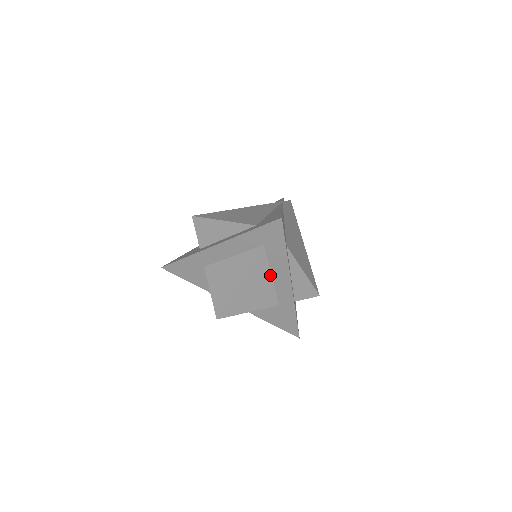
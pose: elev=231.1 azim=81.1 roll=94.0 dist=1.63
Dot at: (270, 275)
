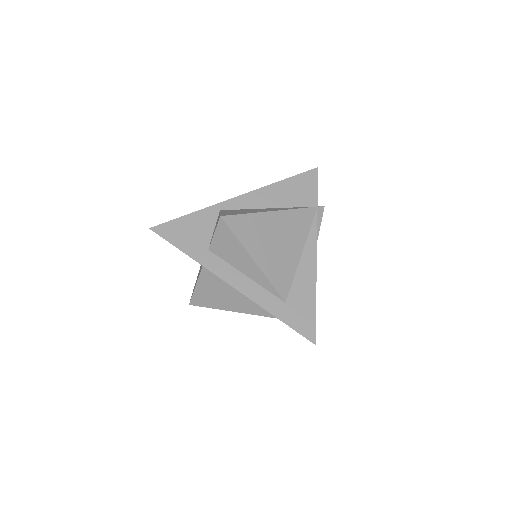
Dot at: occluded
